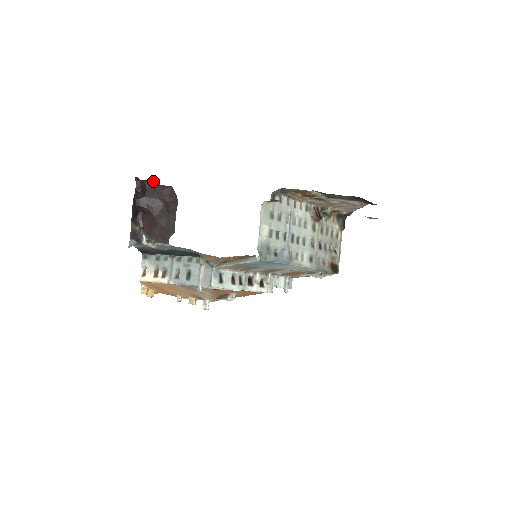
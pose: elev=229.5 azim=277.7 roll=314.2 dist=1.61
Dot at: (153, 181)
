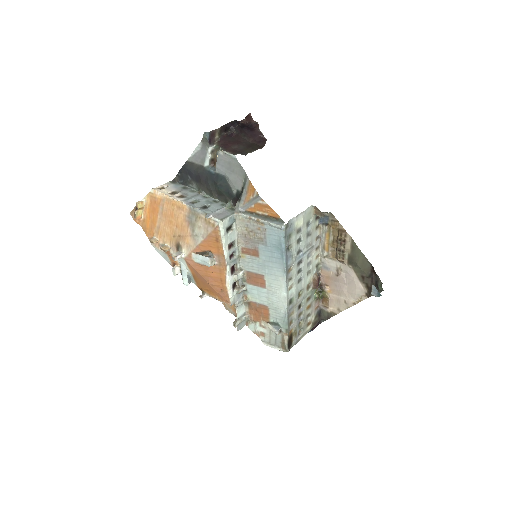
Dot at: (258, 126)
